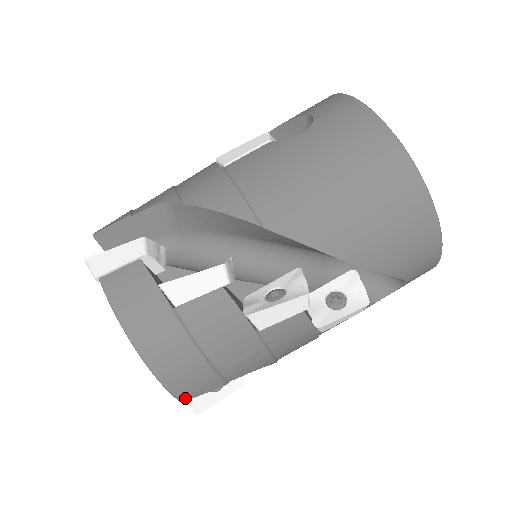
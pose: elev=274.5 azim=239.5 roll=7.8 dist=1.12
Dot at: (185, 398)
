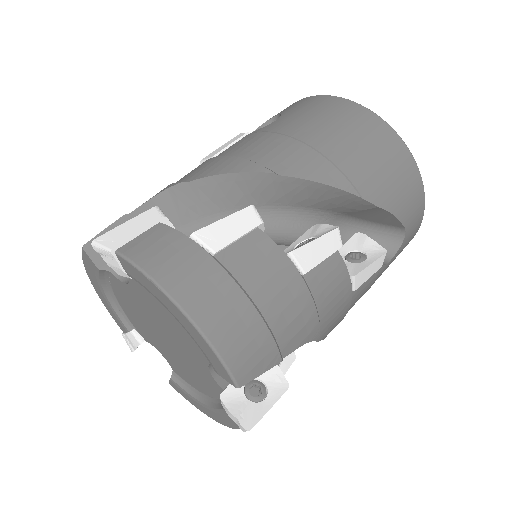
Dot at: (243, 380)
